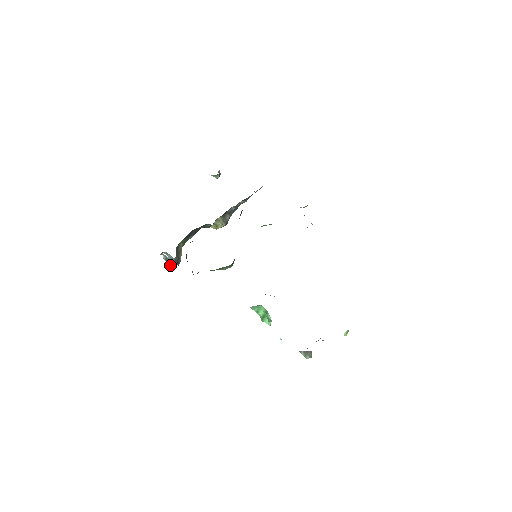
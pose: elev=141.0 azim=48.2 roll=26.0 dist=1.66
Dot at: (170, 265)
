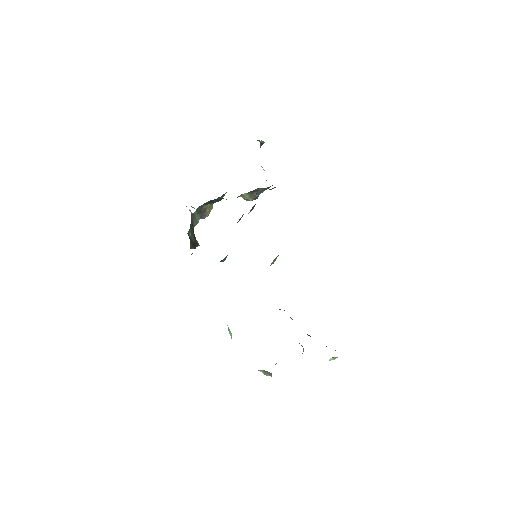
Dot at: occluded
